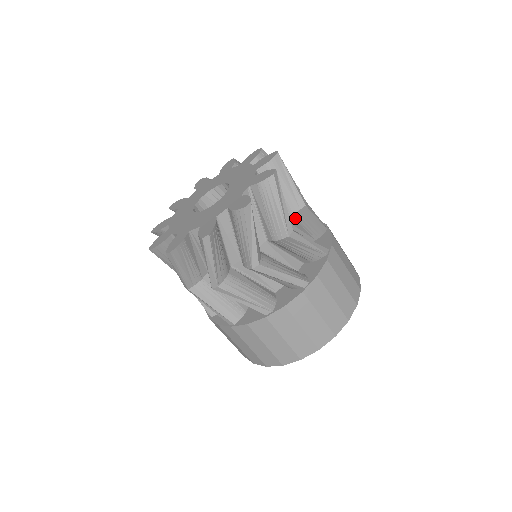
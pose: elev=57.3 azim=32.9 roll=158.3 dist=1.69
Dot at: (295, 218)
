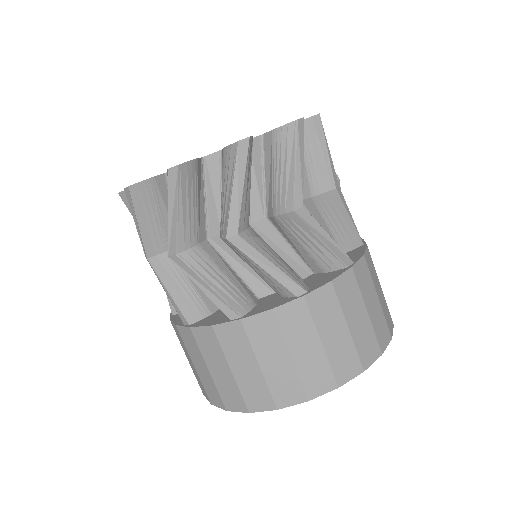
Dot at: occluded
